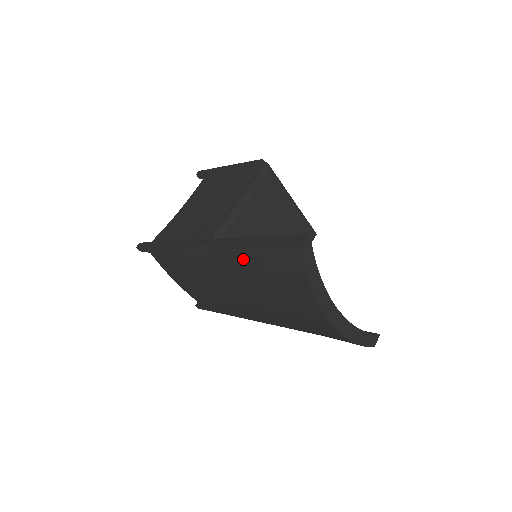
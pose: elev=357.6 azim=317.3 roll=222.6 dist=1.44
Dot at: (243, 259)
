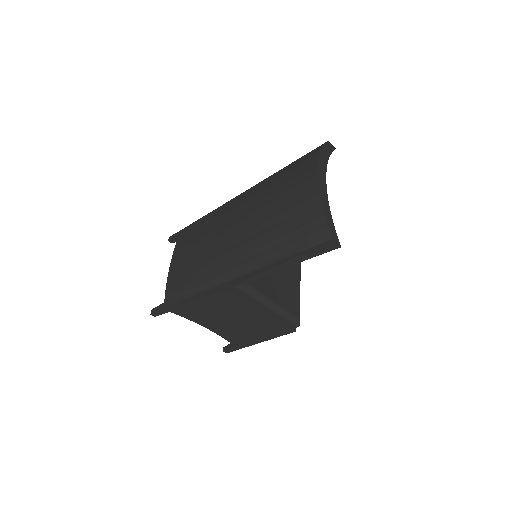
Dot at: (273, 176)
